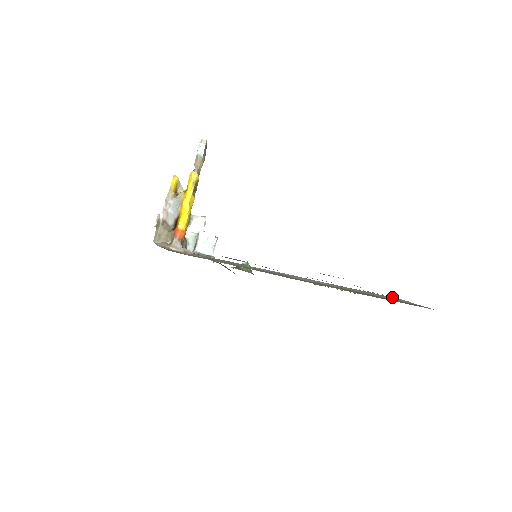
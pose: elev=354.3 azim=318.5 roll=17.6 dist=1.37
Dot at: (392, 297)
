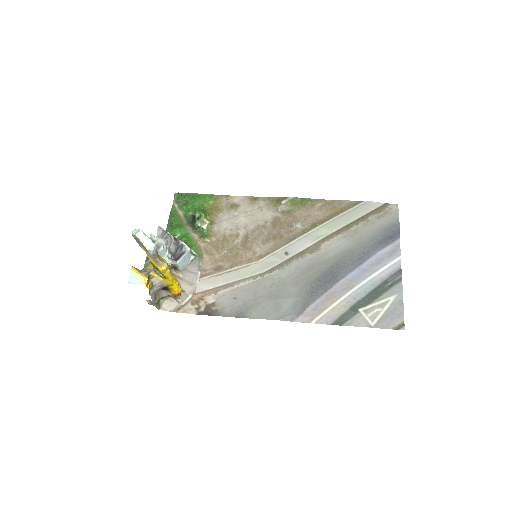
Dot at: (361, 204)
